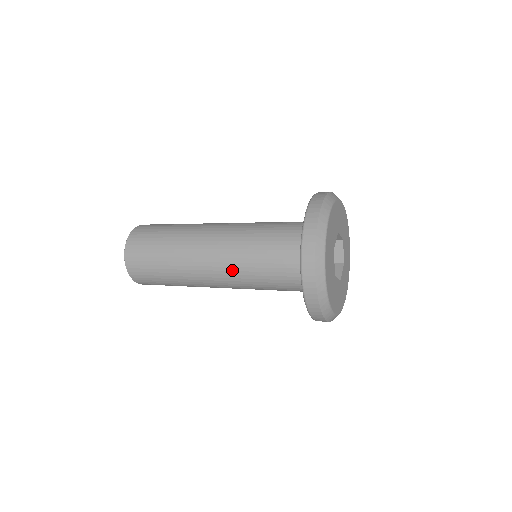
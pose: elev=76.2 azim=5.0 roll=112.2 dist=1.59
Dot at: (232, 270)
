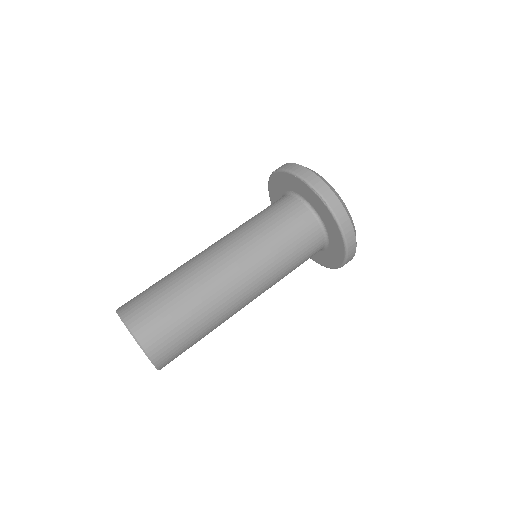
Dot at: (268, 282)
